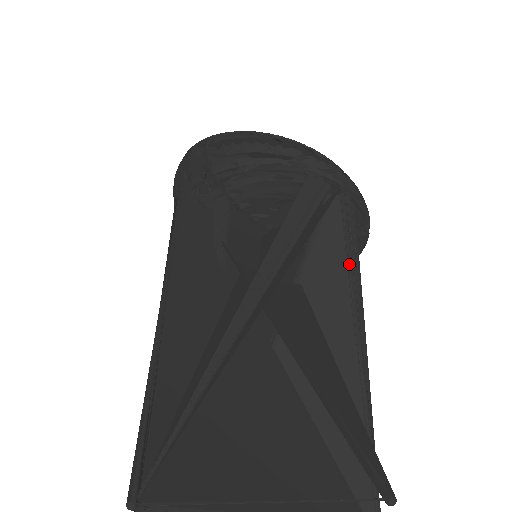
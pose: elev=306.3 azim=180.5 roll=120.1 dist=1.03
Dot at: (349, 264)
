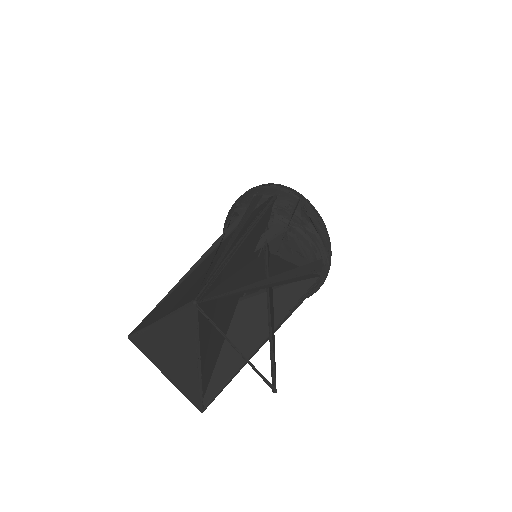
Dot at: (296, 305)
